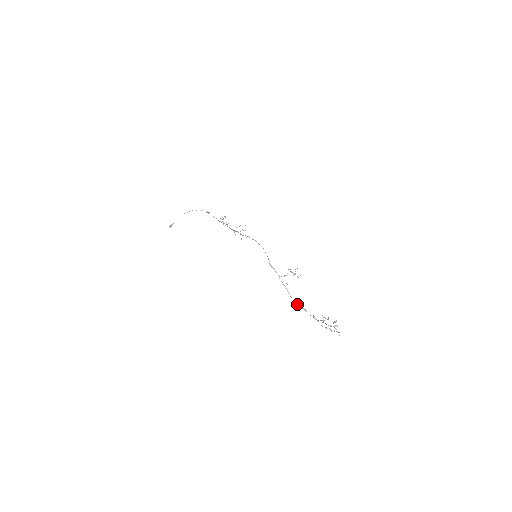
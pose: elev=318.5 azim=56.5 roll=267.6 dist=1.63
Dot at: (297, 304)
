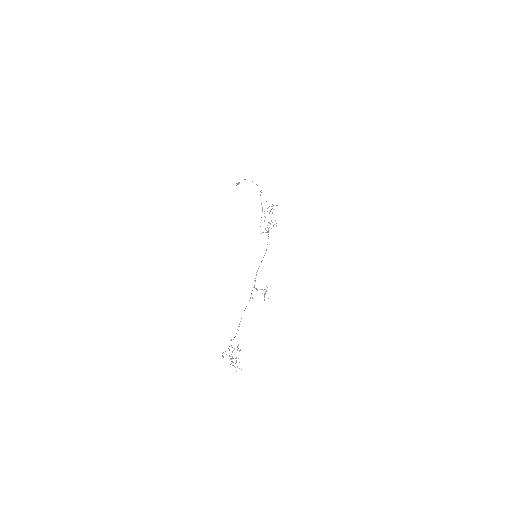
Dot at: occluded
